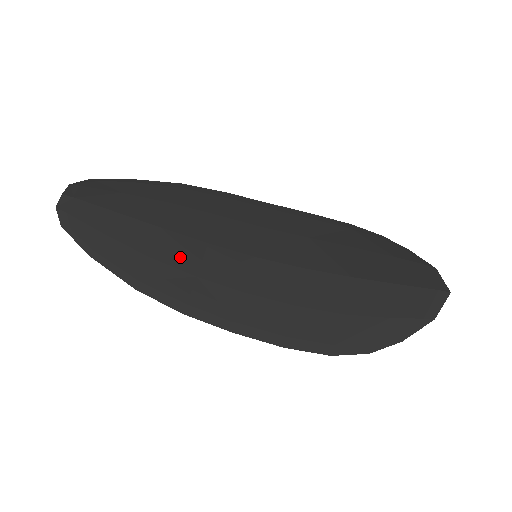
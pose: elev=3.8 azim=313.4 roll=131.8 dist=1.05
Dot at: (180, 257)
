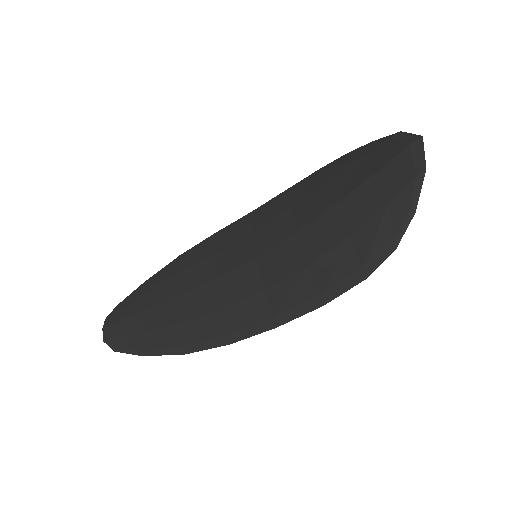
Dot at: (202, 305)
